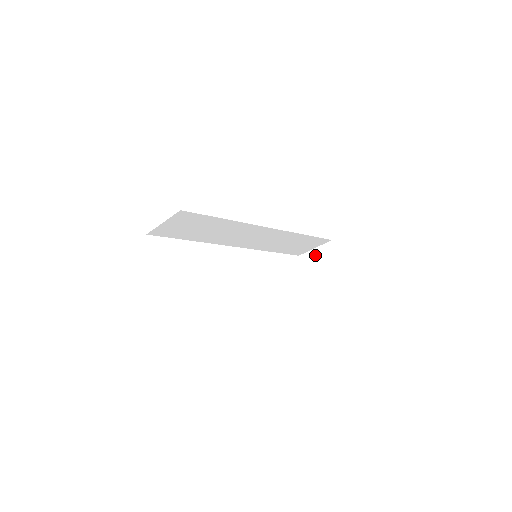
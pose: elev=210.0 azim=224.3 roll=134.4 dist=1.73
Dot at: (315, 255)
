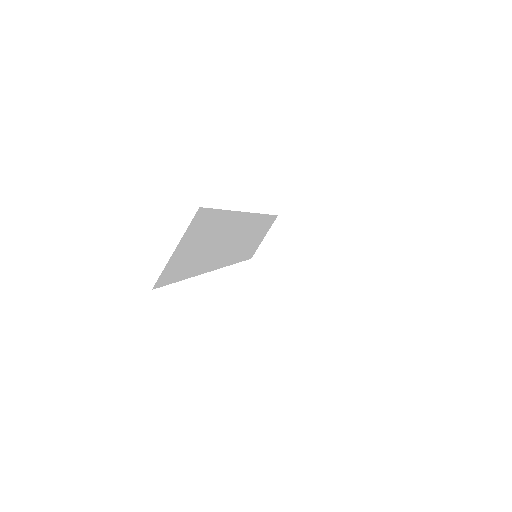
Dot at: (270, 243)
